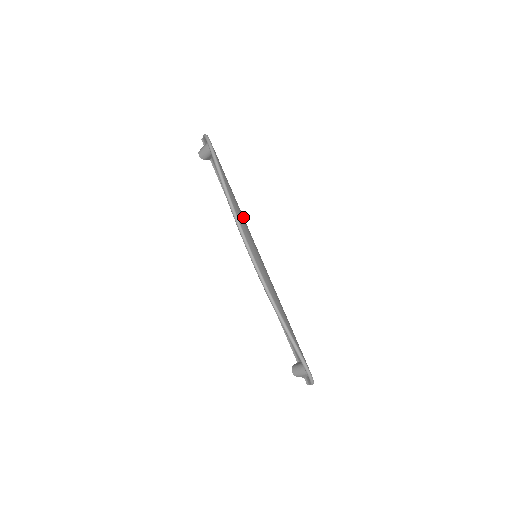
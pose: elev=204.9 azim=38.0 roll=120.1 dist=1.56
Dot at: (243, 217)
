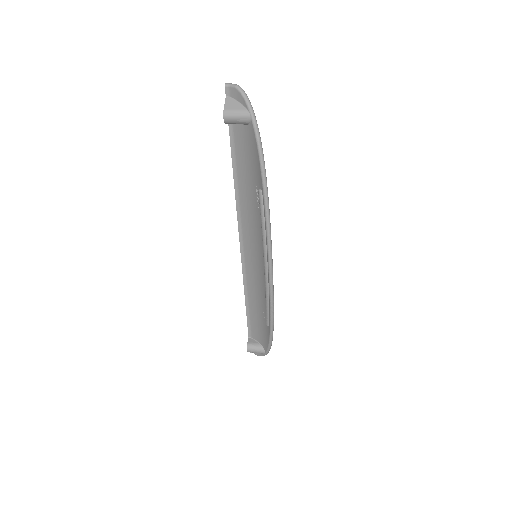
Dot at: occluded
